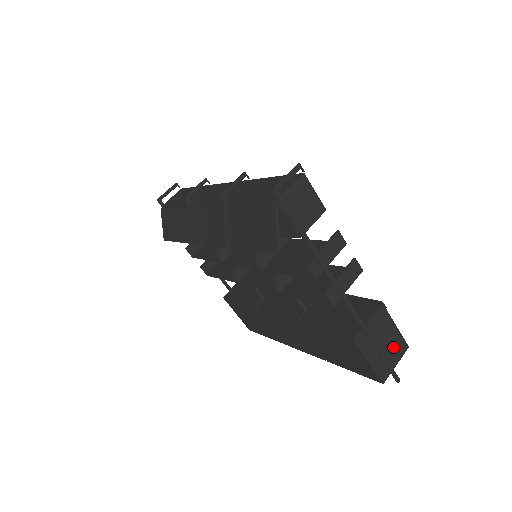
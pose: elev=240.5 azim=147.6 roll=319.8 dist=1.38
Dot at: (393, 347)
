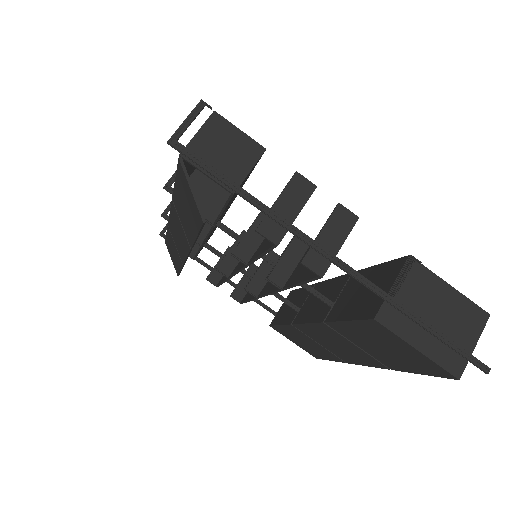
Dot at: (458, 320)
